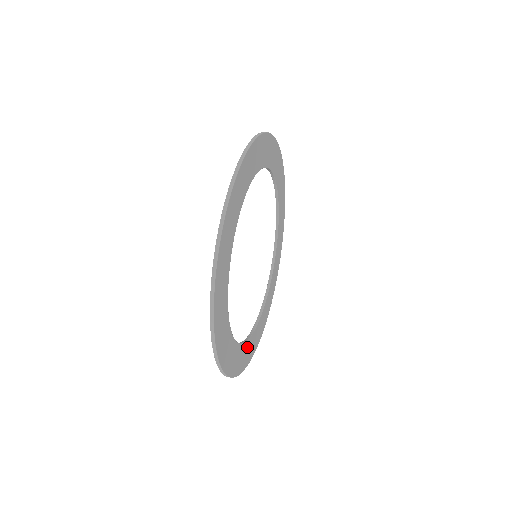
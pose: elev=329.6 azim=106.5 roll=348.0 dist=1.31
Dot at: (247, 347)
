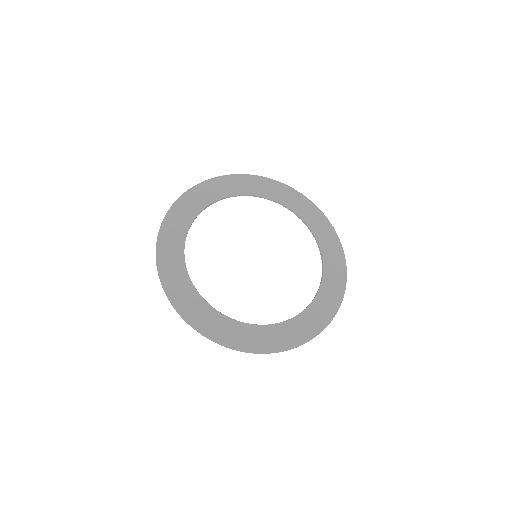
Dot at: (190, 293)
